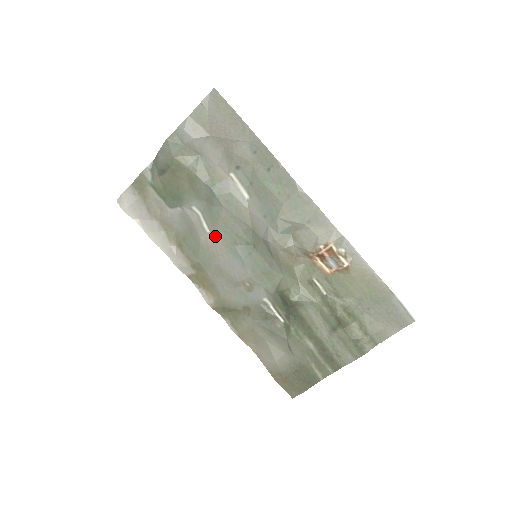
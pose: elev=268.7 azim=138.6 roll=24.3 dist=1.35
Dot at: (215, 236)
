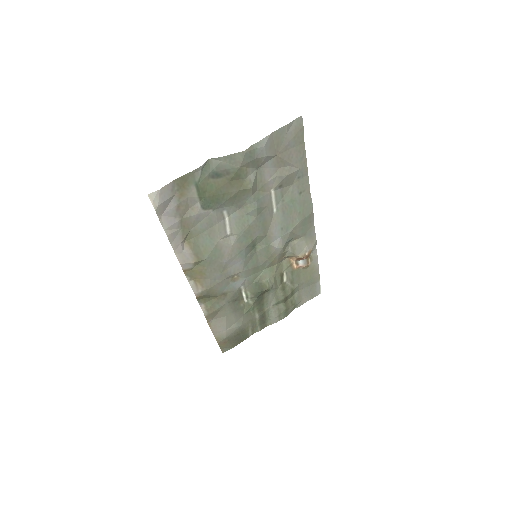
Dot at: (234, 239)
